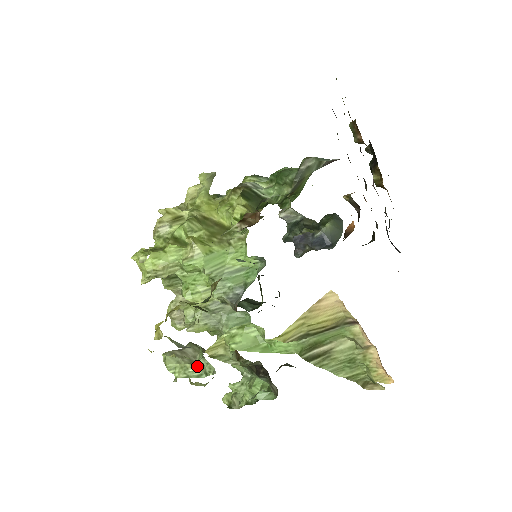
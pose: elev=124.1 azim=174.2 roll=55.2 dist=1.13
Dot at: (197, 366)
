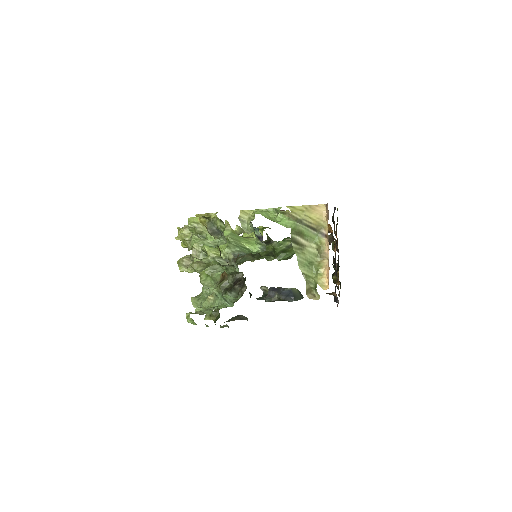
Dot at: (213, 242)
